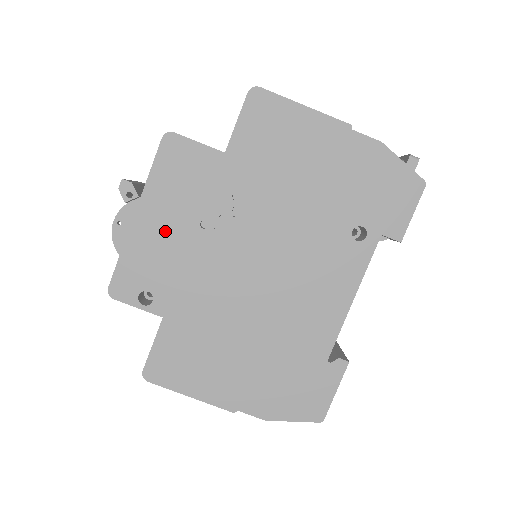
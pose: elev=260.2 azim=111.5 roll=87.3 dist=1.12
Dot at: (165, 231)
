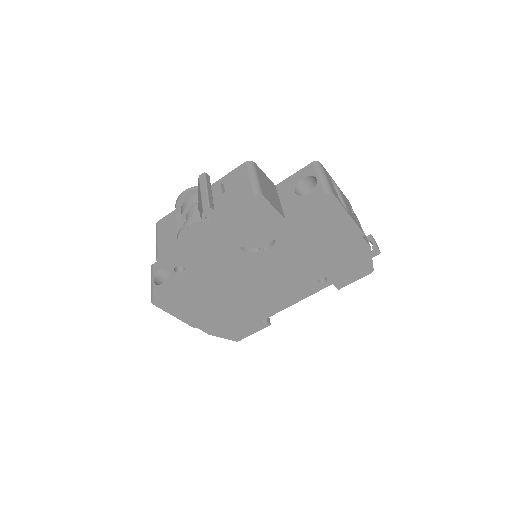
Dot at: (217, 243)
